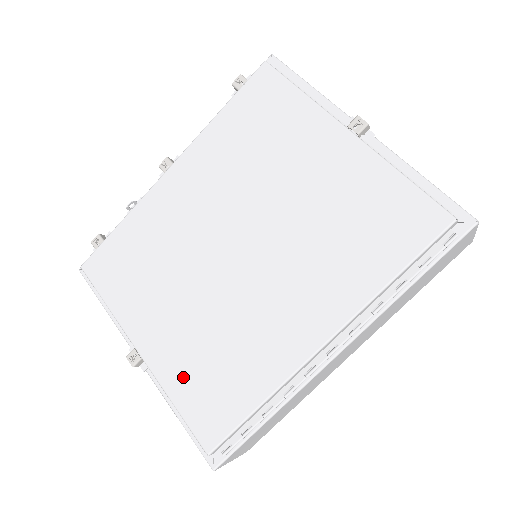
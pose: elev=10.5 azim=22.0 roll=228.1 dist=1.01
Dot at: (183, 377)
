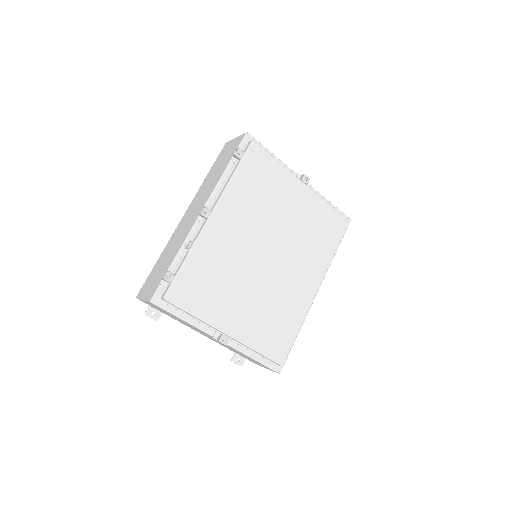
Dot at: (259, 336)
